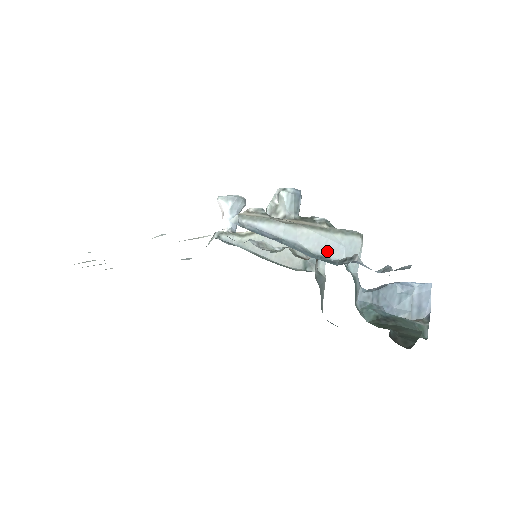
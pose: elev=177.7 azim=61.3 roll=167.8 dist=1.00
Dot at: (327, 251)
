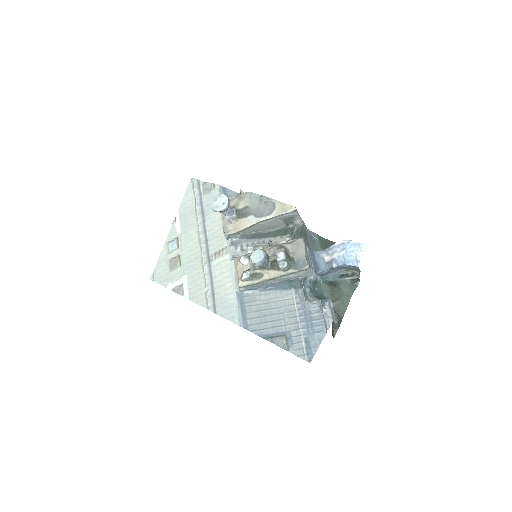
Dot at: (292, 278)
